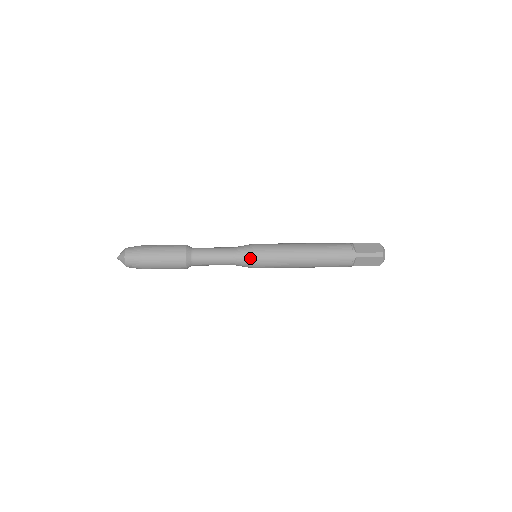
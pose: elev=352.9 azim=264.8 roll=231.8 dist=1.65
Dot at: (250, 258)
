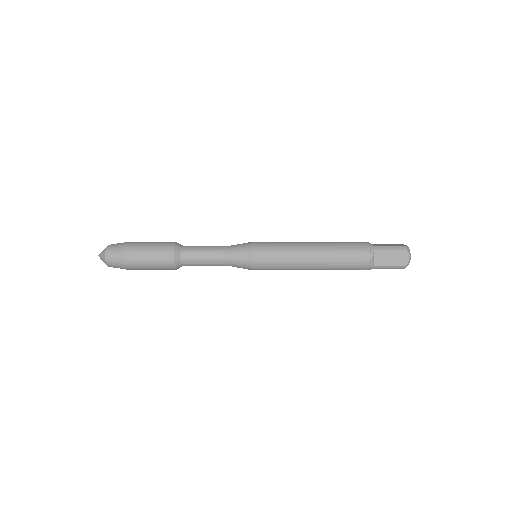
Dot at: (248, 268)
